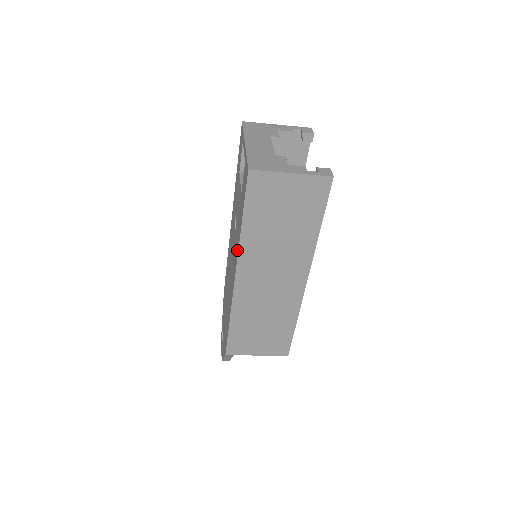
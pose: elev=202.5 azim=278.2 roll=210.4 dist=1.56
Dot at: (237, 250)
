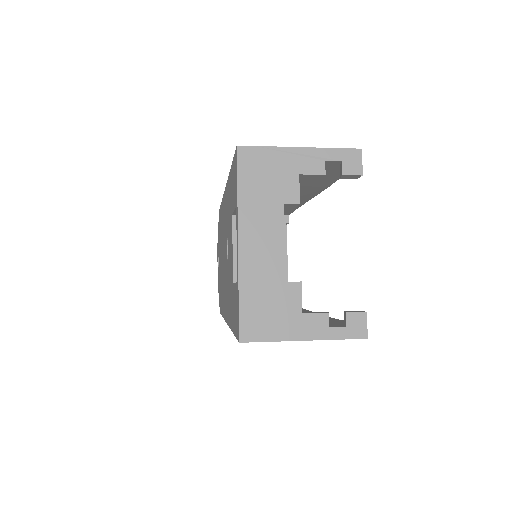
Dot at: (228, 317)
